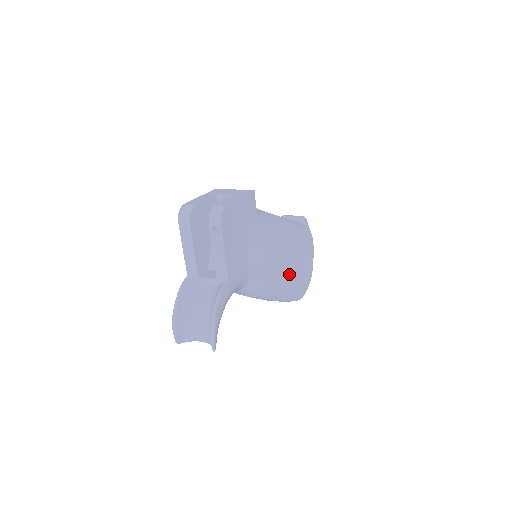
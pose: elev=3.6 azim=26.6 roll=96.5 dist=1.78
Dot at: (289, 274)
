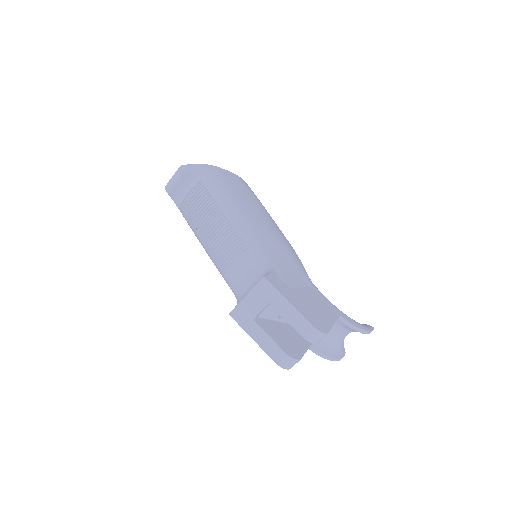
Dot at: (270, 219)
